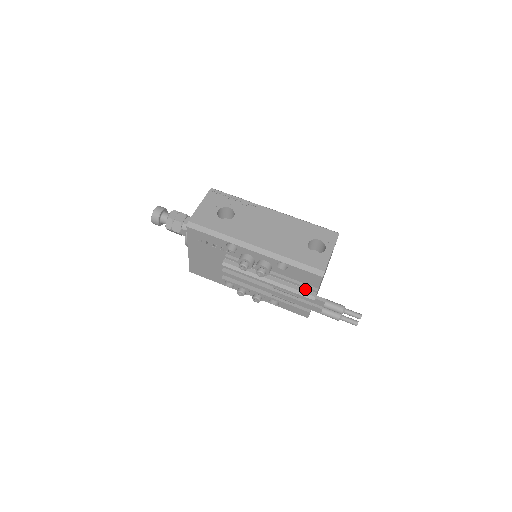
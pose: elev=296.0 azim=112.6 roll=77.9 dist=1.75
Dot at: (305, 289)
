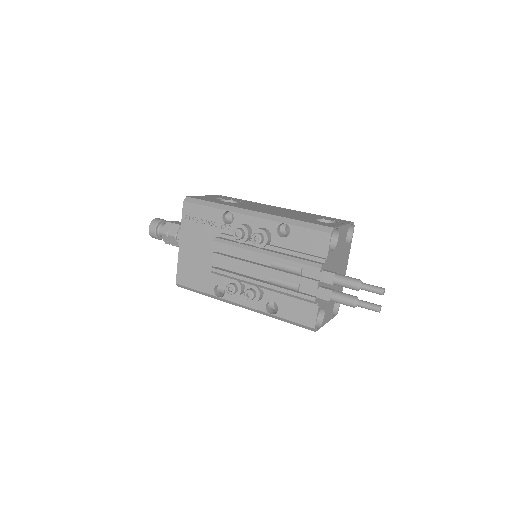
Dot at: (310, 260)
